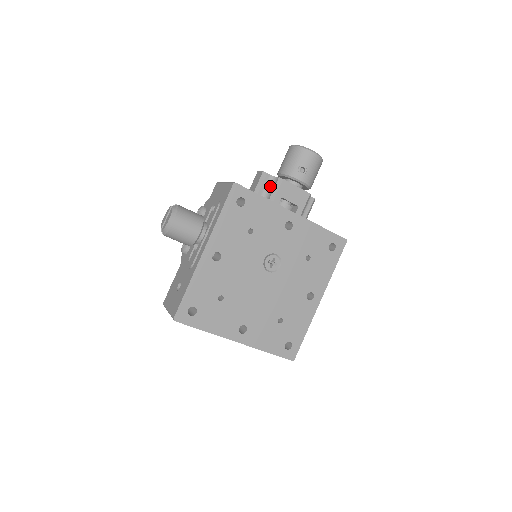
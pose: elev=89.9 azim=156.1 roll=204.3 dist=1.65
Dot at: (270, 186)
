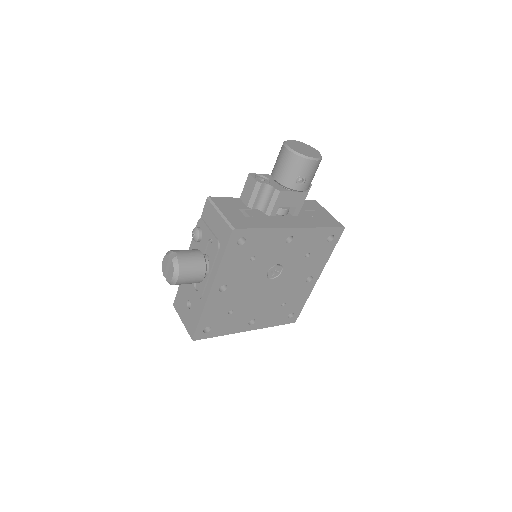
Dot at: (266, 195)
